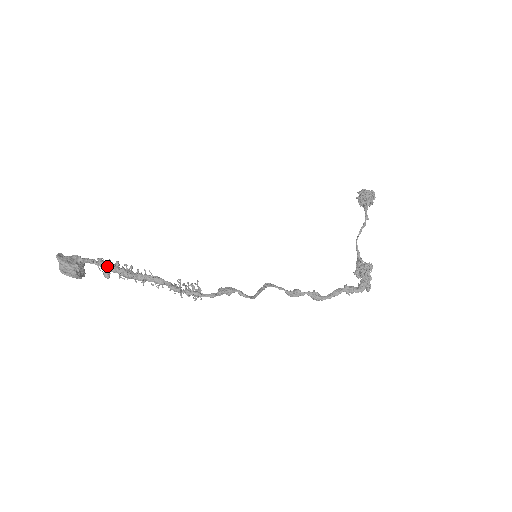
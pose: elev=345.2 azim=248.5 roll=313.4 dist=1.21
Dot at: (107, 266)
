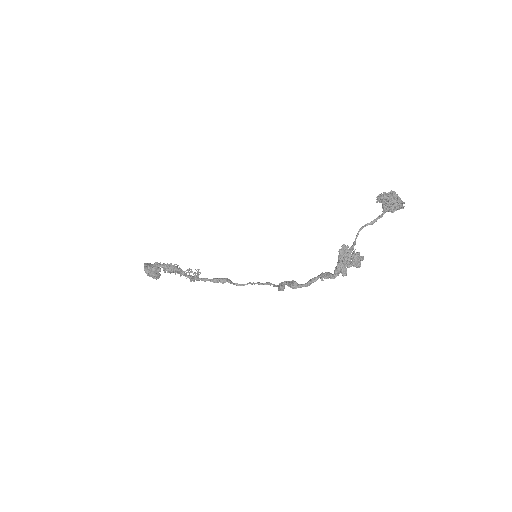
Dot at: occluded
